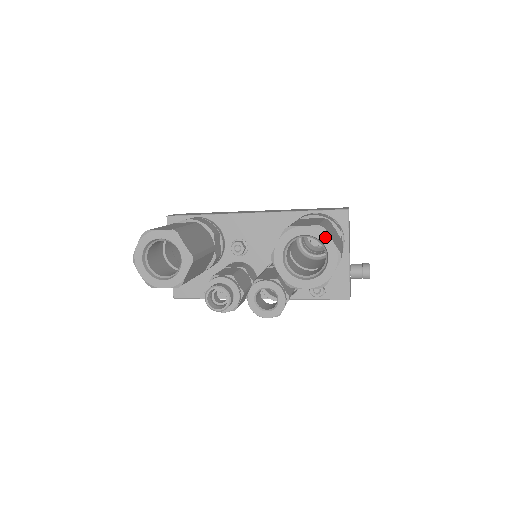
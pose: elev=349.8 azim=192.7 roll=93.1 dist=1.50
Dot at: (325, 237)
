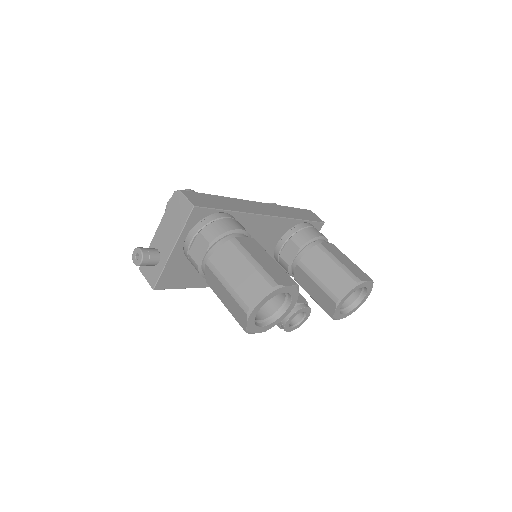
Dot at: (371, 288)
